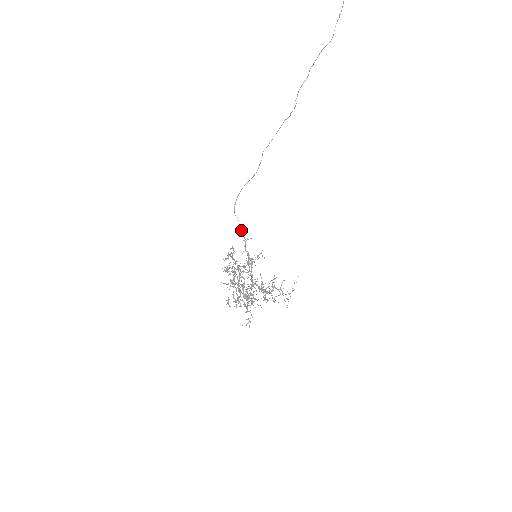
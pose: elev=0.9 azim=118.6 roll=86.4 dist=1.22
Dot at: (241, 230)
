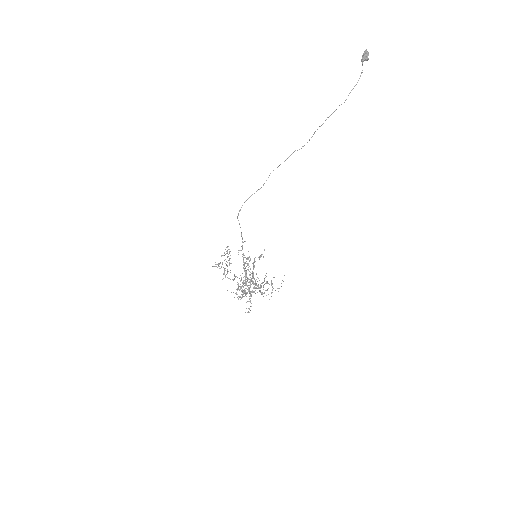
Dot at: (241, 233)
